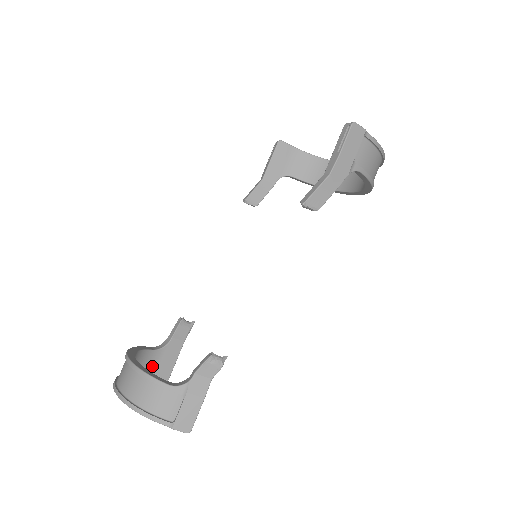
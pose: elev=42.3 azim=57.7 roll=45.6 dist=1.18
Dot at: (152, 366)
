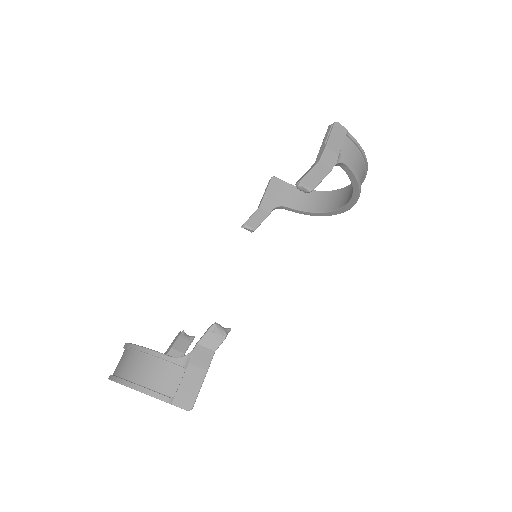
Dot at: occluded
